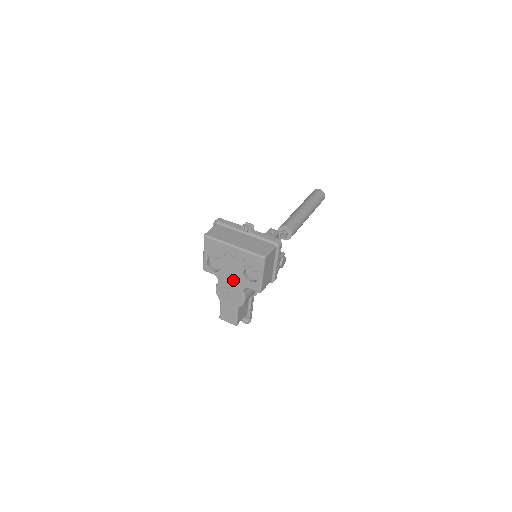
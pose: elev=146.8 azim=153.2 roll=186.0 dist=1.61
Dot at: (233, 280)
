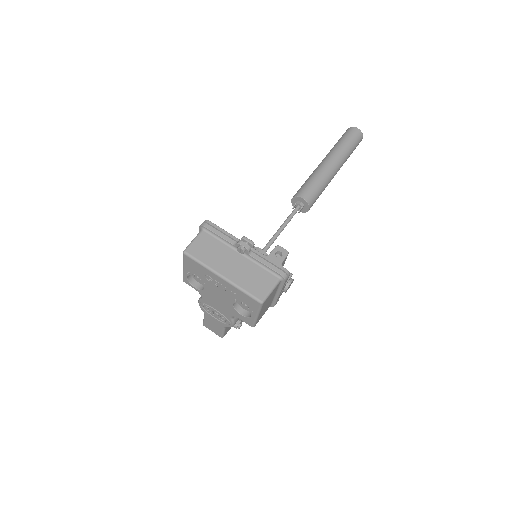
Dot at: (220, 304)
